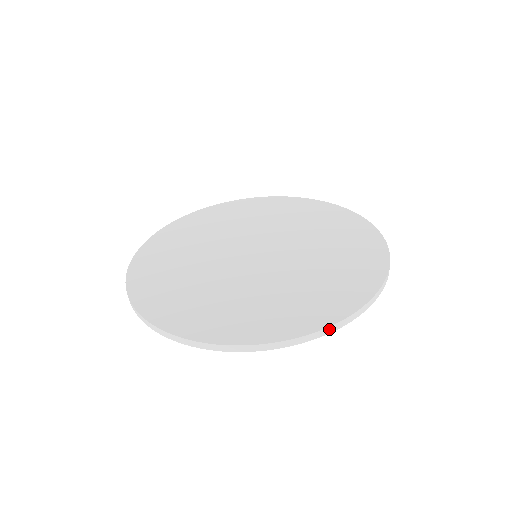
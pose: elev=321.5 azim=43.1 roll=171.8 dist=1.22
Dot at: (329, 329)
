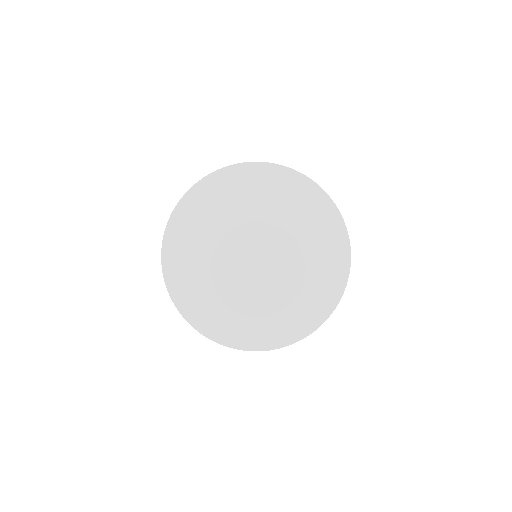
Dot at: (205, 336)
